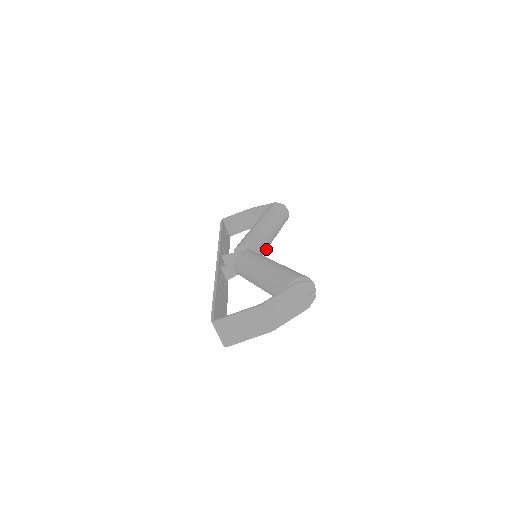
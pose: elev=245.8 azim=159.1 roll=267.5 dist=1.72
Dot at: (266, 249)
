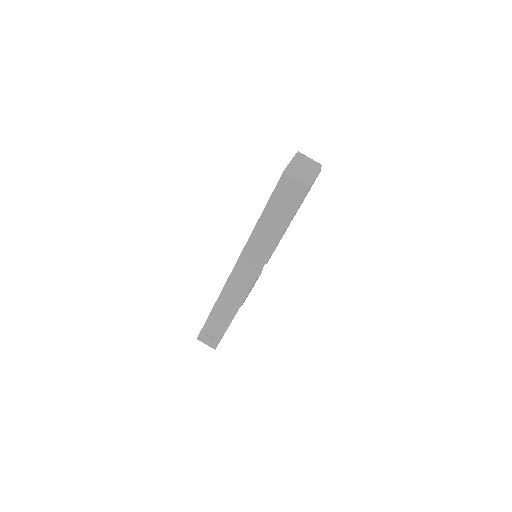
Dot at: occluded
